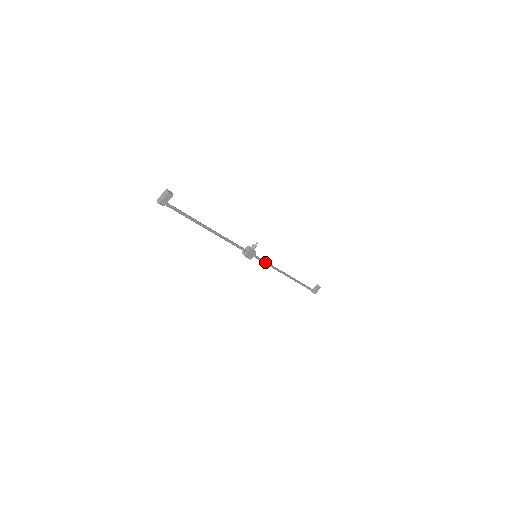
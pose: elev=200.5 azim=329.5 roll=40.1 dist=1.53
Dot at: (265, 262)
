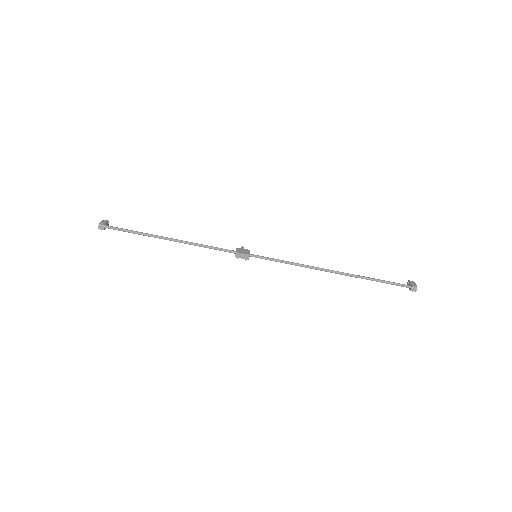
Dot at: (276, 260)
